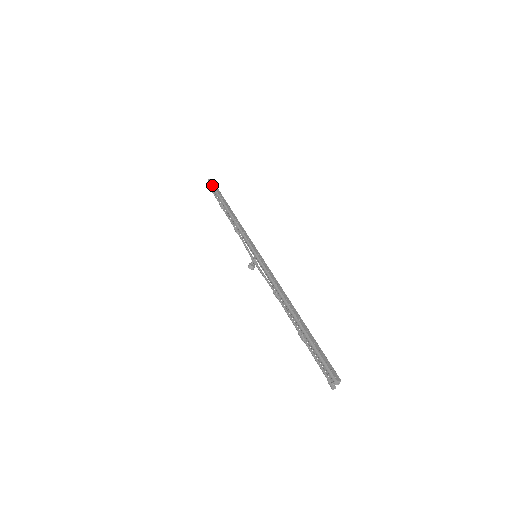
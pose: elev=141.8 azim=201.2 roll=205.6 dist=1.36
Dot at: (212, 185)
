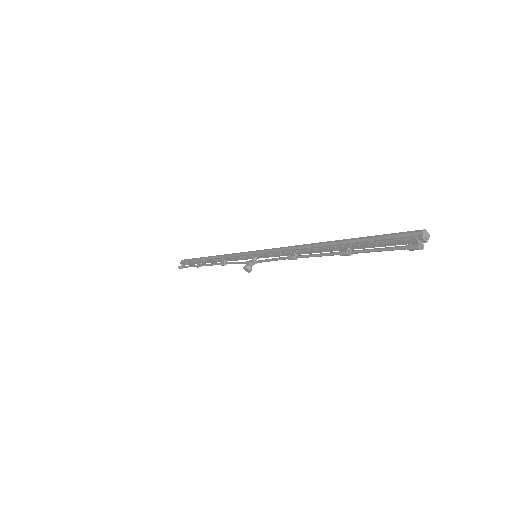
Dot at: (187, 259)
